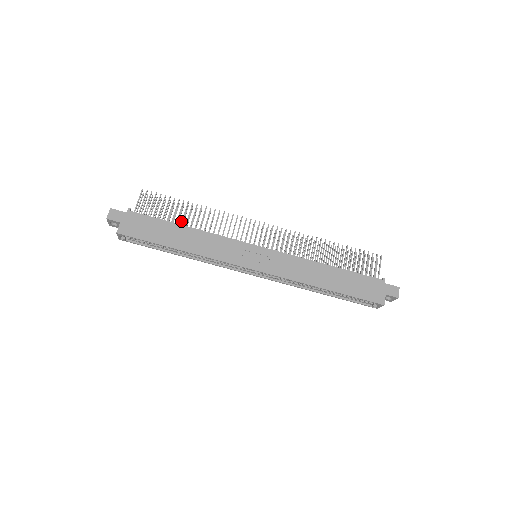
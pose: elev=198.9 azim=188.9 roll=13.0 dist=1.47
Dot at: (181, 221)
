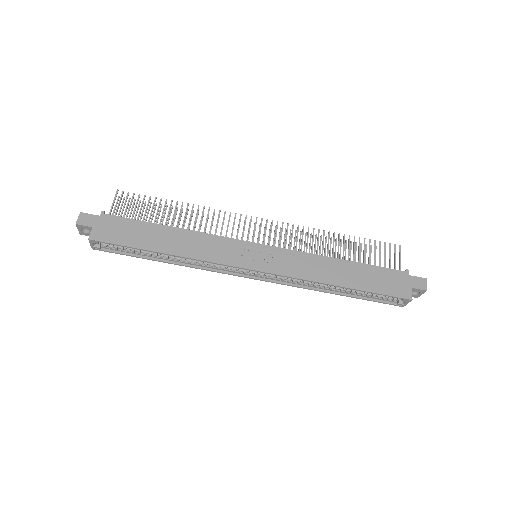
Dot at: (165, 222)
